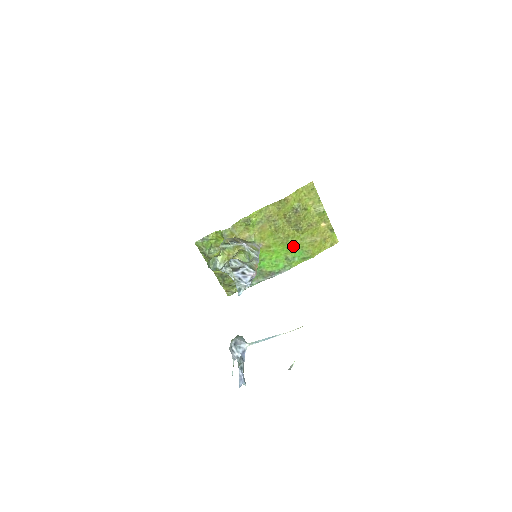
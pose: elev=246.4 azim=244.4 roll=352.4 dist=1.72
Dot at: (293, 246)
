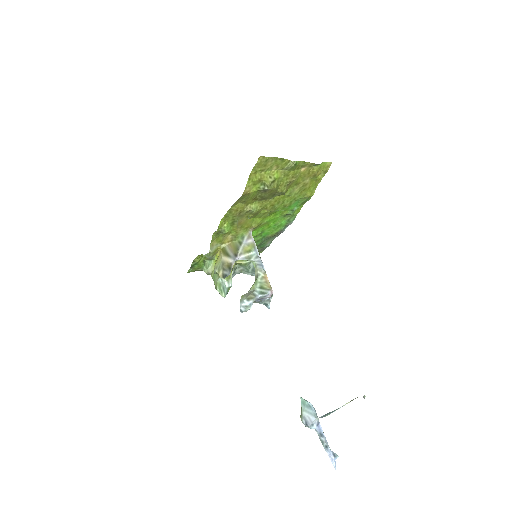
Dot at: (284, 206)
